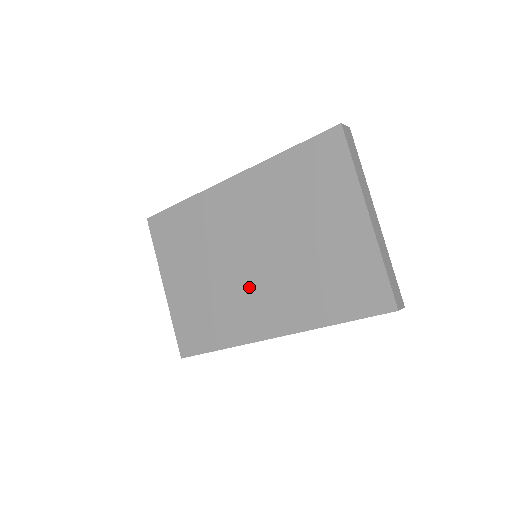
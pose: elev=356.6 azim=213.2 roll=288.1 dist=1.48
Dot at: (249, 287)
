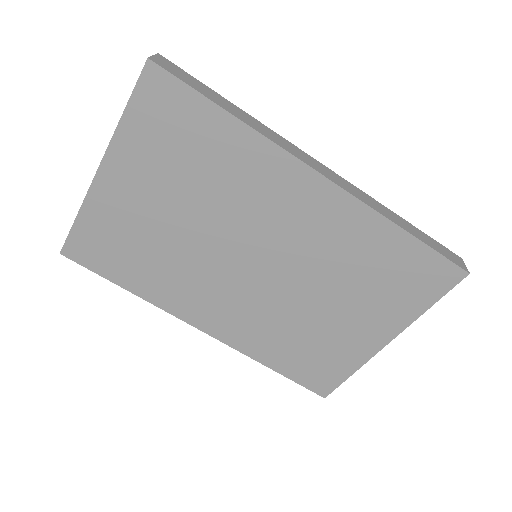
Dot at: (222, 281)
